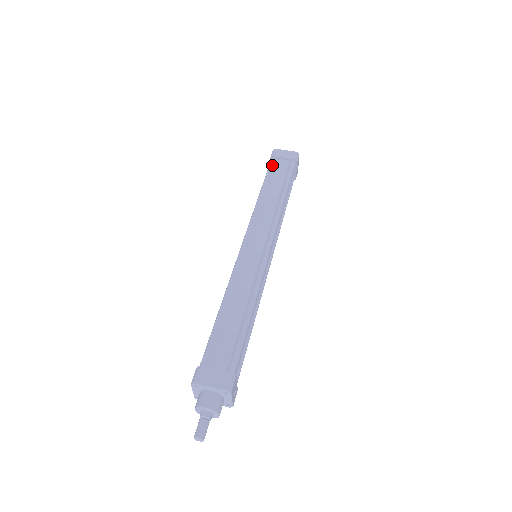
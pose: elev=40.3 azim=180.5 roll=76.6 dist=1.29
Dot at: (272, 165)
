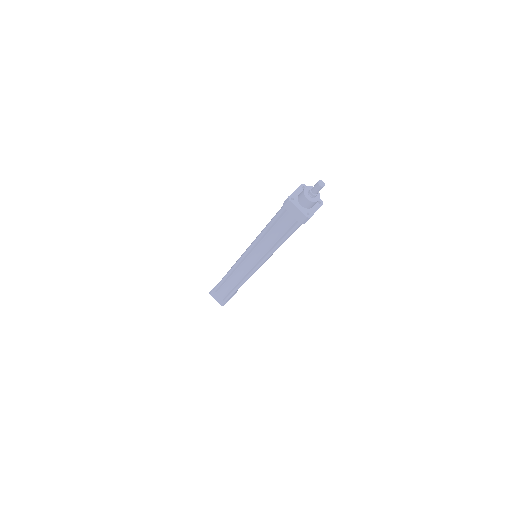
Dot at: (216, 286)
